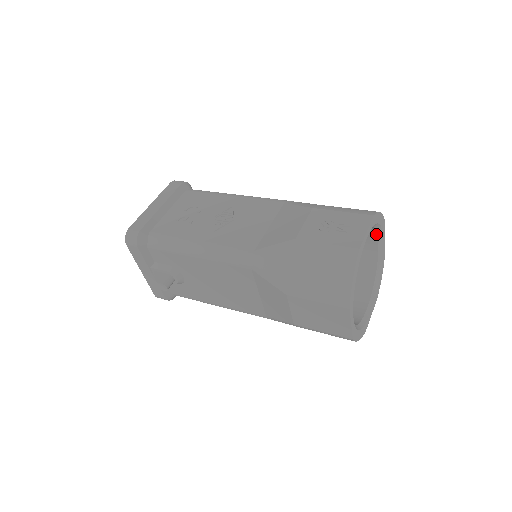
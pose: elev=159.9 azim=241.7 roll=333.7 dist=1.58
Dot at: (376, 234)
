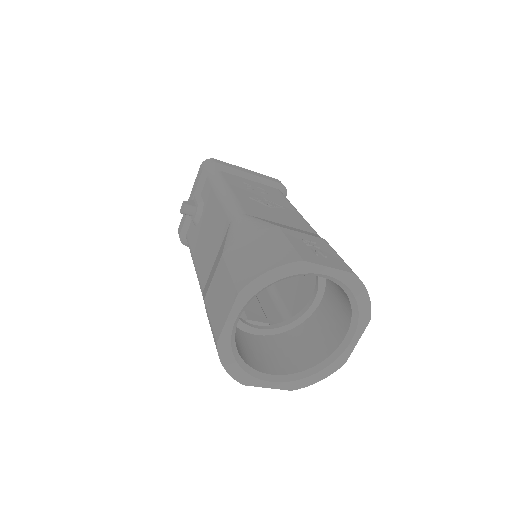
Dot at: (350, 322)
